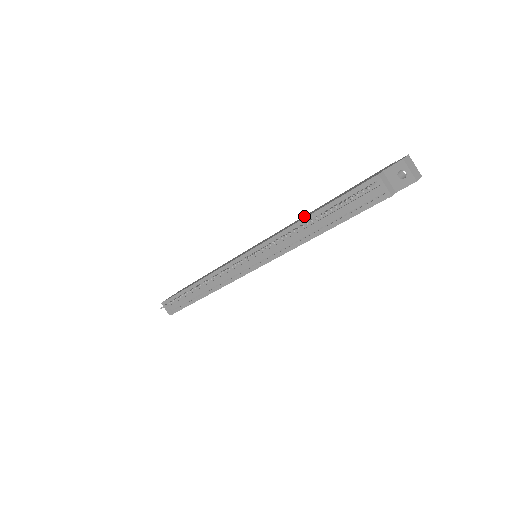
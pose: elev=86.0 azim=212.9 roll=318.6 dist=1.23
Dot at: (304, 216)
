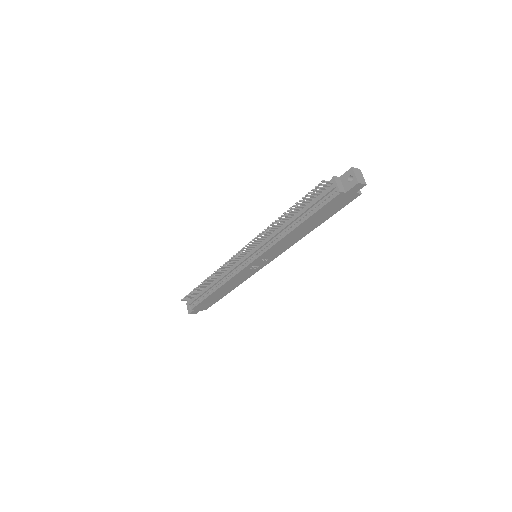
Dot at: occluded
